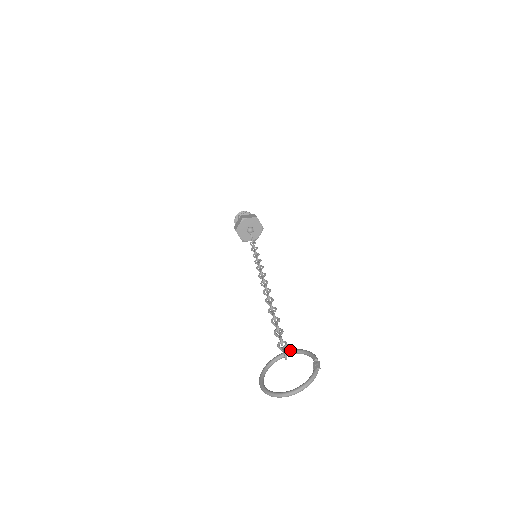
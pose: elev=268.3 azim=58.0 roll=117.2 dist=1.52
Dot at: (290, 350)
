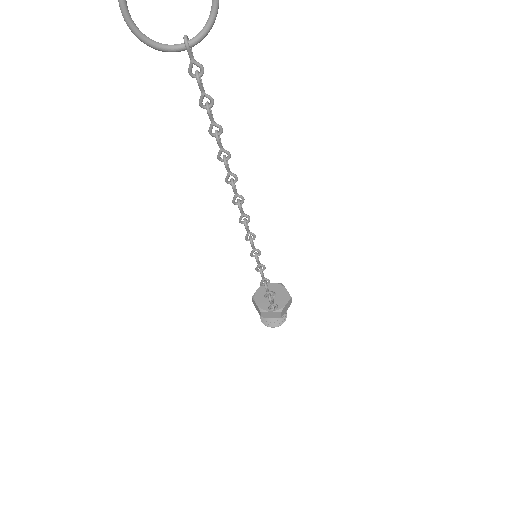
Dot at: (196, 40)
